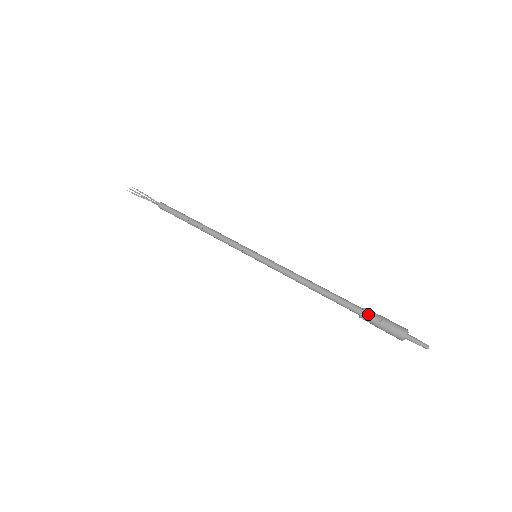
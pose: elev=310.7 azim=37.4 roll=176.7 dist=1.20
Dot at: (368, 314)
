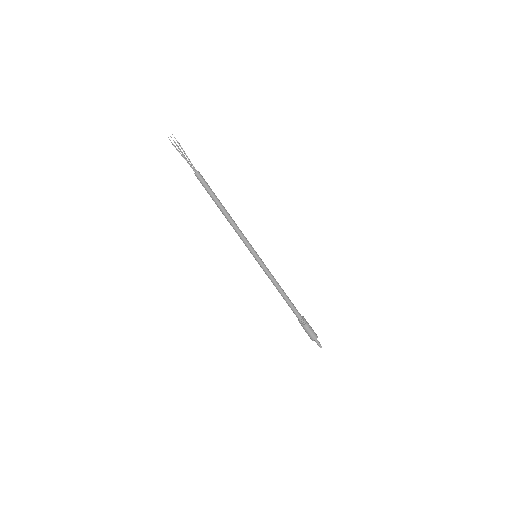
Dot at: (304, 323)
